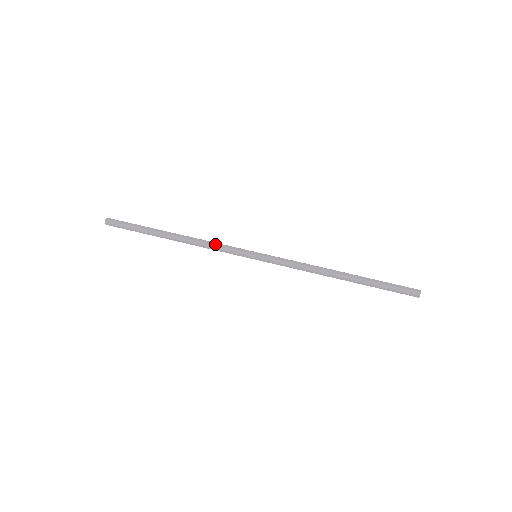
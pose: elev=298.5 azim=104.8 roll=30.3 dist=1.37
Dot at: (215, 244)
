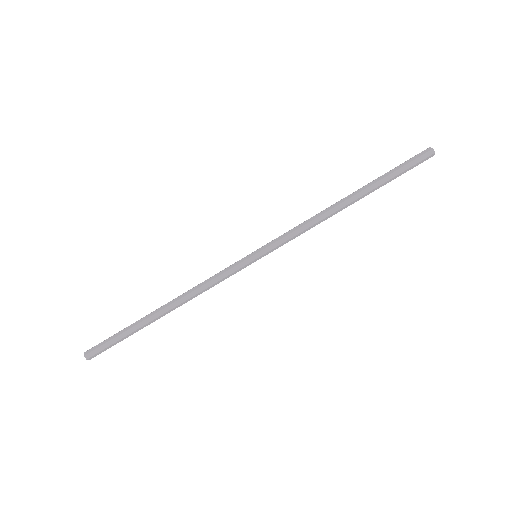
Dot at: (208, 281)
